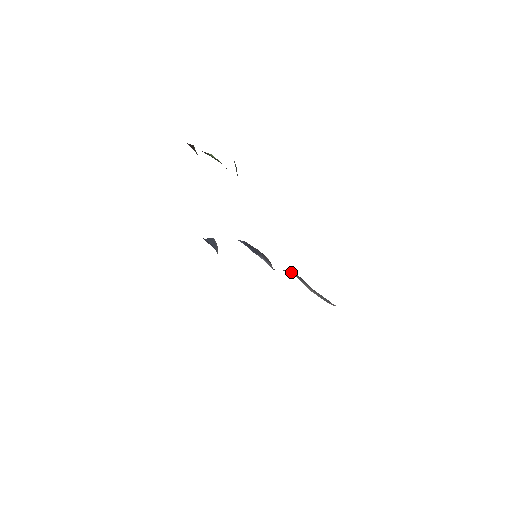
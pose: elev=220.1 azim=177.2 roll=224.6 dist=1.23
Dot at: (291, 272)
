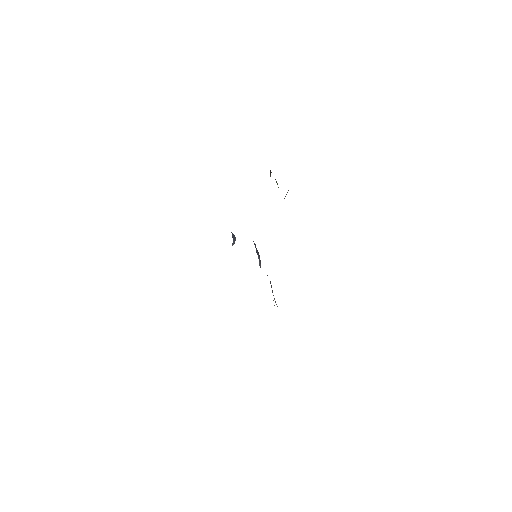
Dot at: occluded
